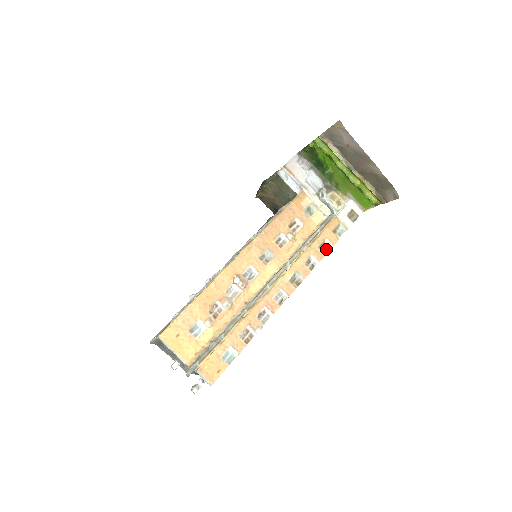
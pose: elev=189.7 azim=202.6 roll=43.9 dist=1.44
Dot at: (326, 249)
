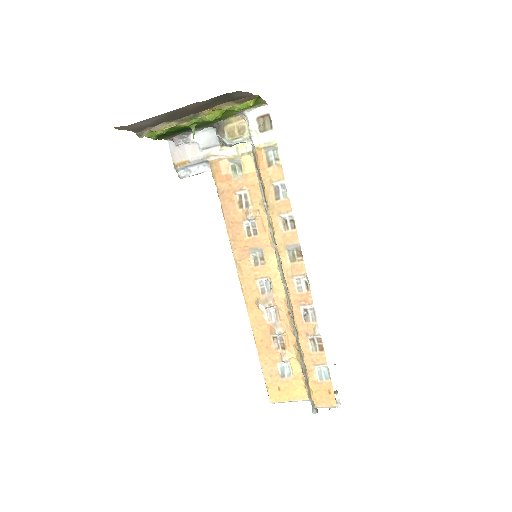
Dot at: (283, 190)
